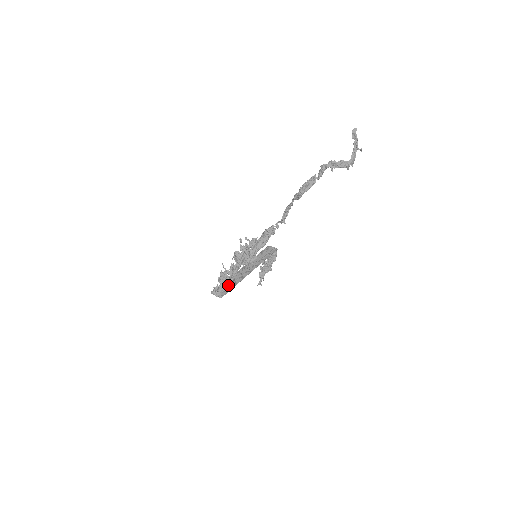
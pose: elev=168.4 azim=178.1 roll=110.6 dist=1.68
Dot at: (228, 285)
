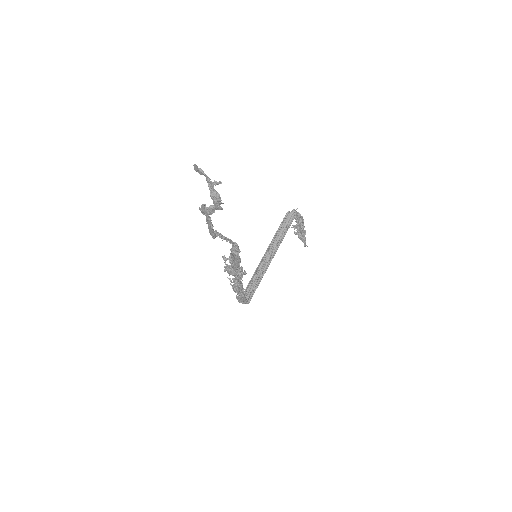
Dot at: (253, 285)
